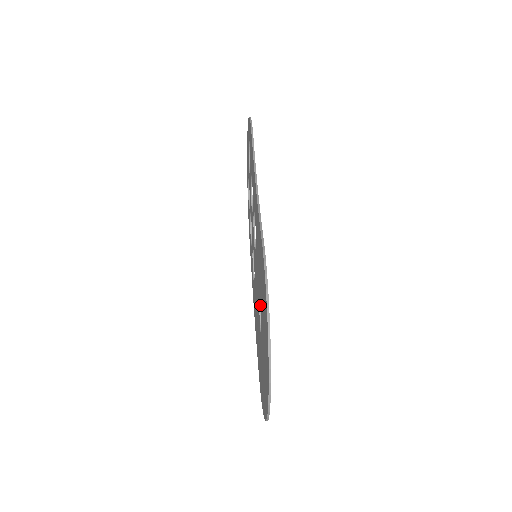
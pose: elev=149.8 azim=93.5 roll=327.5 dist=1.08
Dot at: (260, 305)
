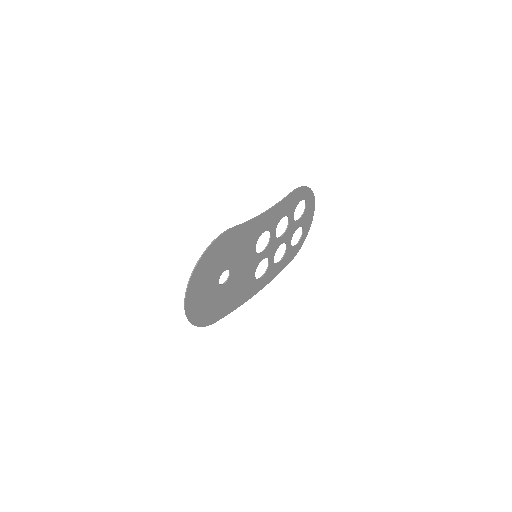
Dot at: (226, 268)
